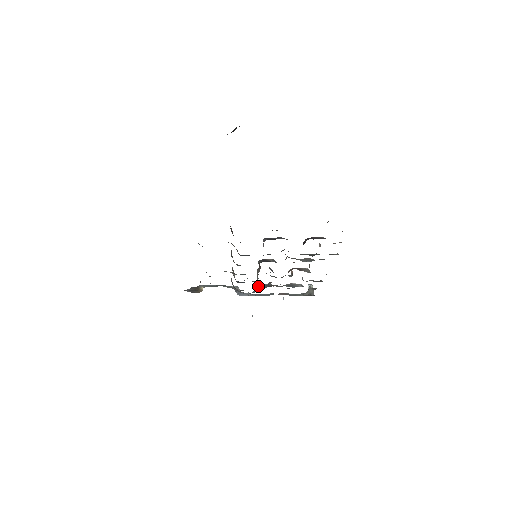
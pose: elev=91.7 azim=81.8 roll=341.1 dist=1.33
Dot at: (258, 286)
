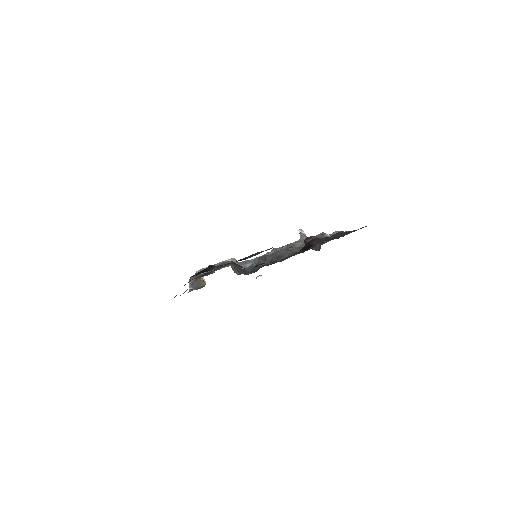
Dot at: occluded
